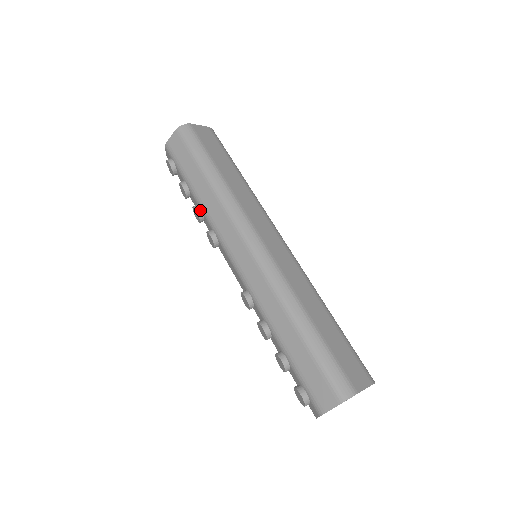
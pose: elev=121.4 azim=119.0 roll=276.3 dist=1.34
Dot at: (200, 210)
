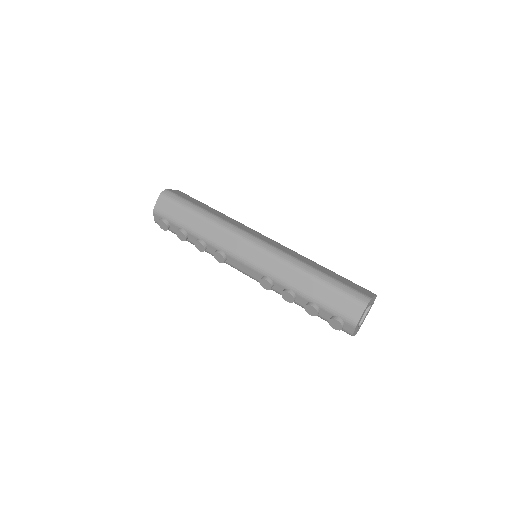
Dot at: (202, 241)
